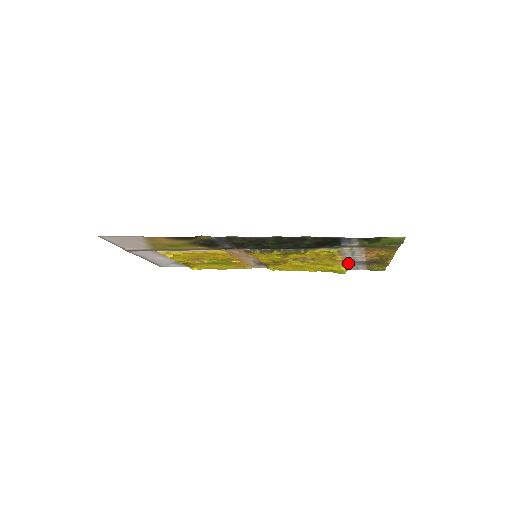
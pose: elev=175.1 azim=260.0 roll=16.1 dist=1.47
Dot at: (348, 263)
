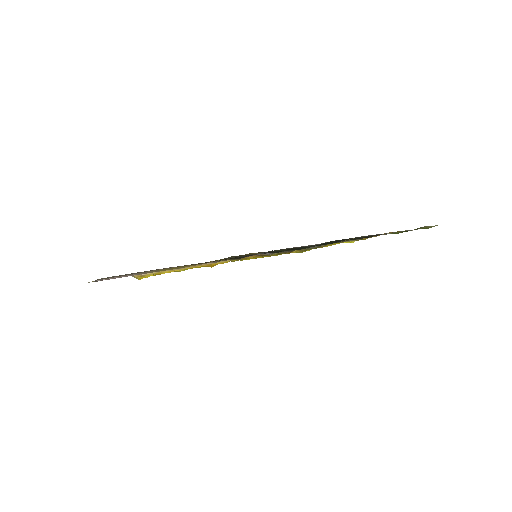
Dot at: occluded
